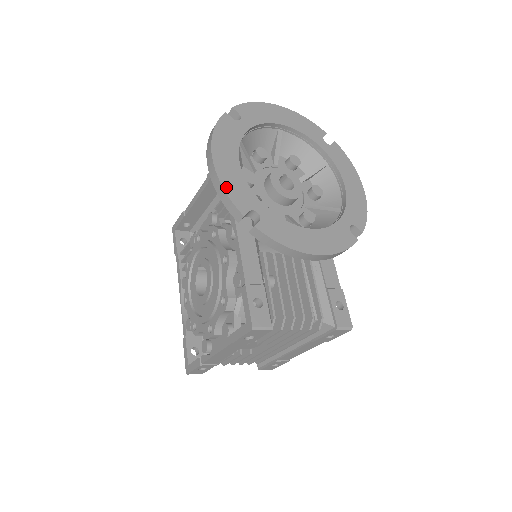
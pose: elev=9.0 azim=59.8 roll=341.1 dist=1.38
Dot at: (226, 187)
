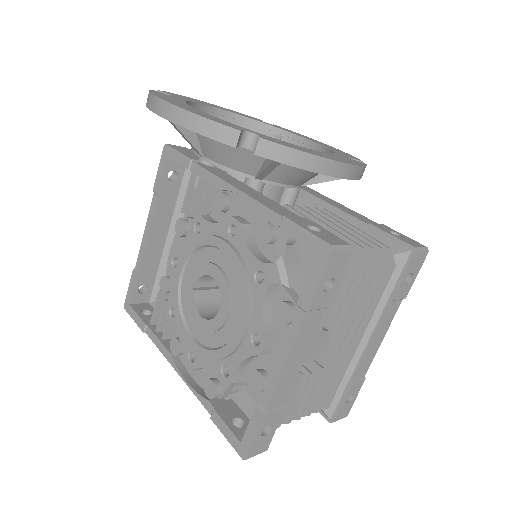
Dot at: (200, 115)
